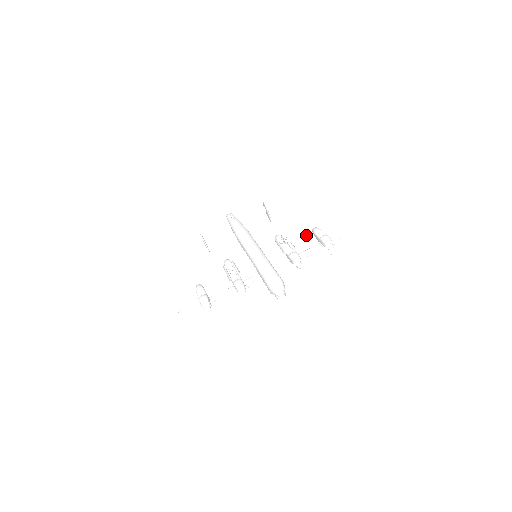
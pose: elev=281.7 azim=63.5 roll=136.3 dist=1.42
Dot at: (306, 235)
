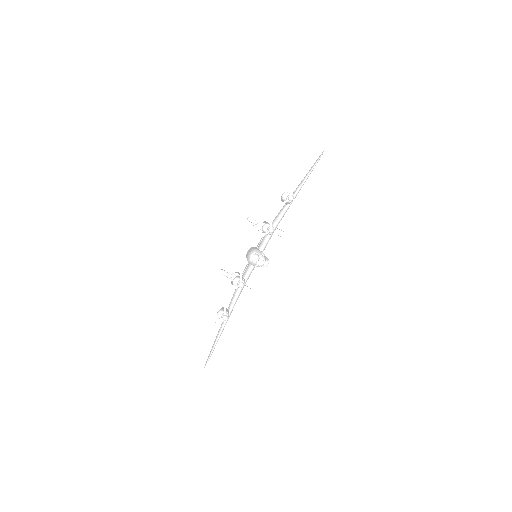
Dot at: occluded
